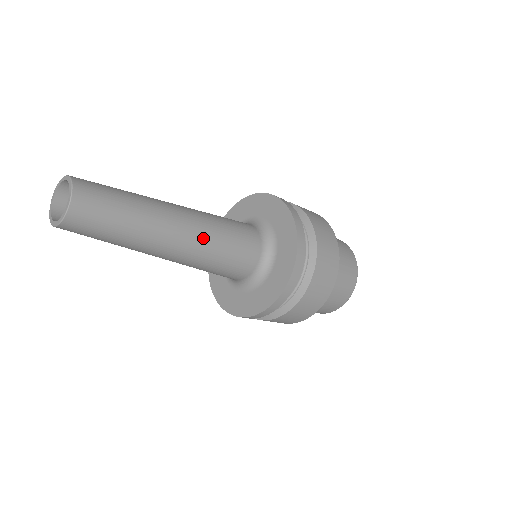
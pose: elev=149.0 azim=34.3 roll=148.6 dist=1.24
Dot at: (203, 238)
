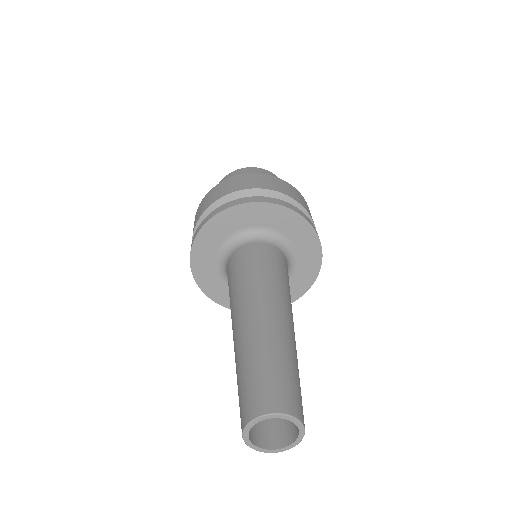
Dot at: (290, 305)
